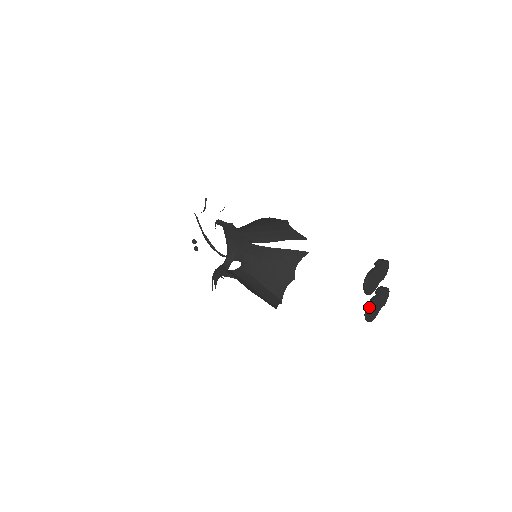
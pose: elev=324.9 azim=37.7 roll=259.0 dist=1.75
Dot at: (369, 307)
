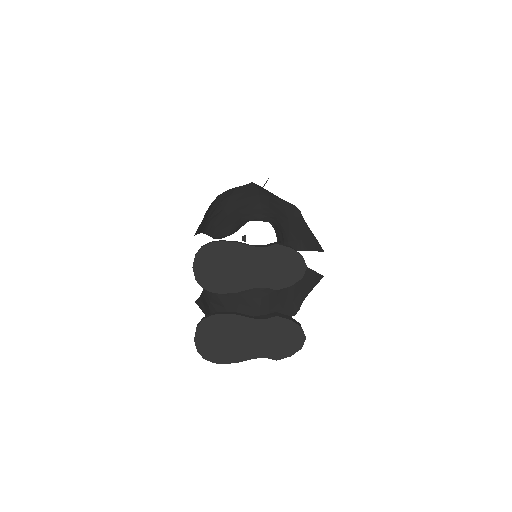
Dot at: (203, 318)
